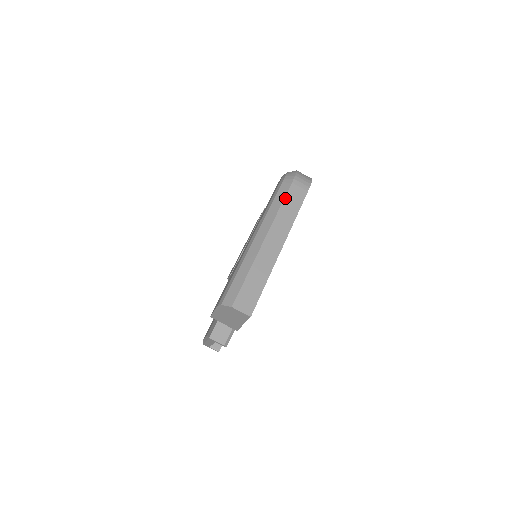
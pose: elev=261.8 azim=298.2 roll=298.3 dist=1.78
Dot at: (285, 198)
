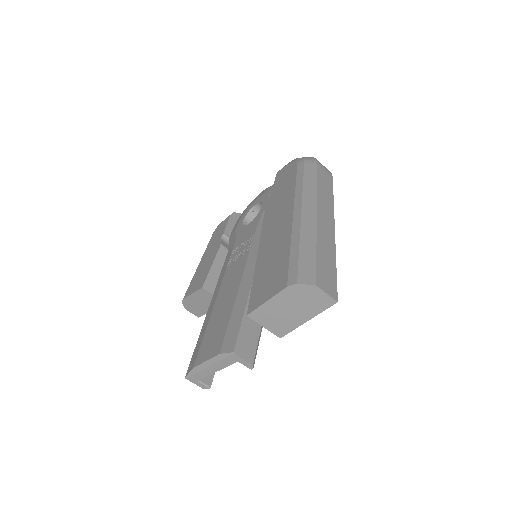
Dot at: (318, 176)
